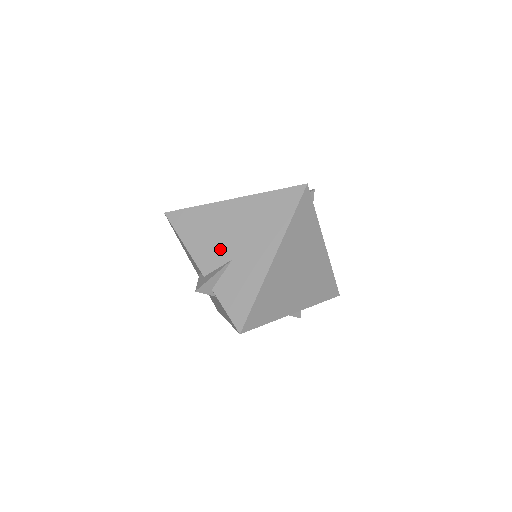
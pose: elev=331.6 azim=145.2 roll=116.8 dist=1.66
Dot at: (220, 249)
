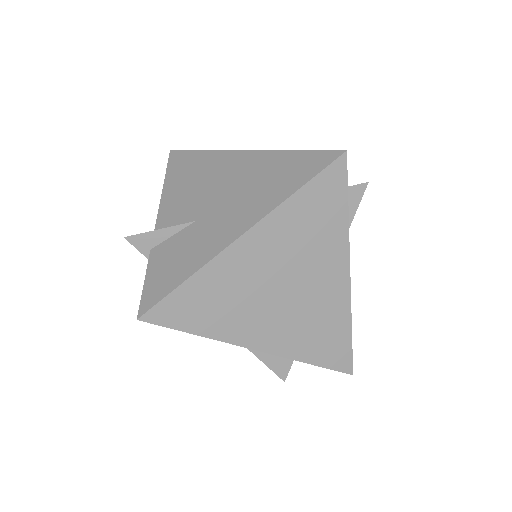
Dot at: (192, 204)
